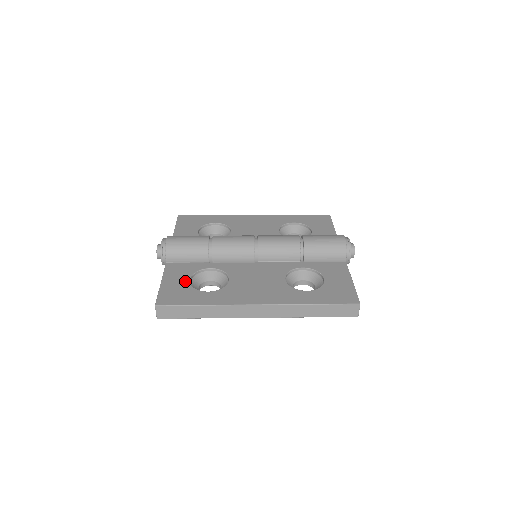
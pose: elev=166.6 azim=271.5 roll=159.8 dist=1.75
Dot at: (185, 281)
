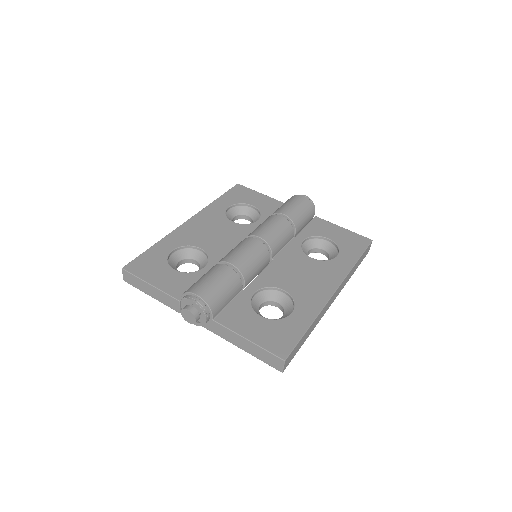
Dot at: (261, 320)
